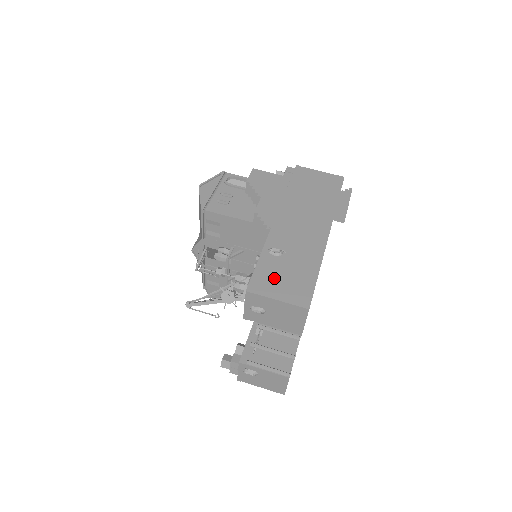
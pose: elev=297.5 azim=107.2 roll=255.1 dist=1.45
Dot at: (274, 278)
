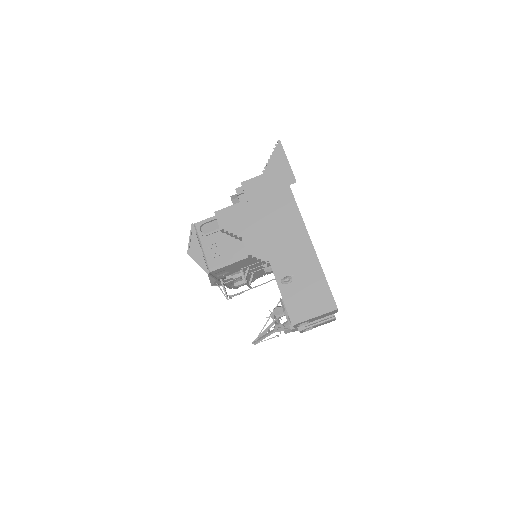
Dot at: (301, 302)
